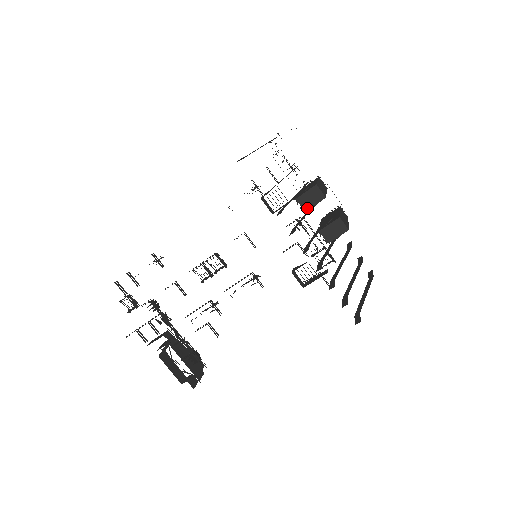
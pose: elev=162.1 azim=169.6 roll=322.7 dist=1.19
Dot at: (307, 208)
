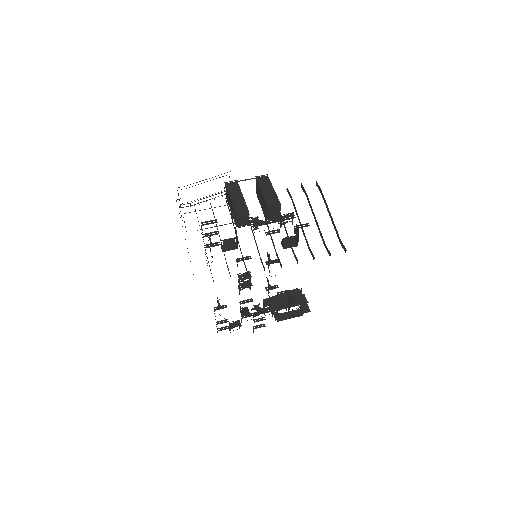
Dot at: (247, 223)
